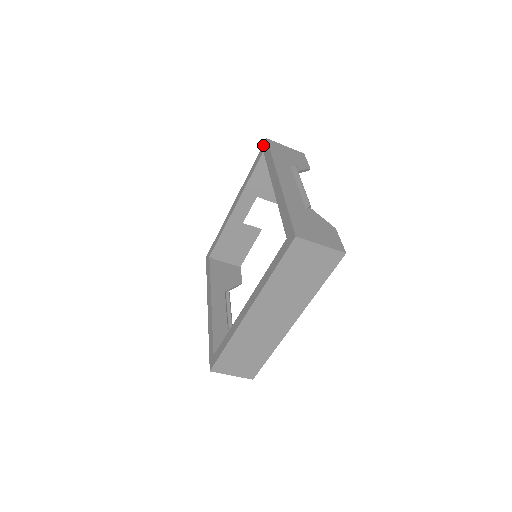
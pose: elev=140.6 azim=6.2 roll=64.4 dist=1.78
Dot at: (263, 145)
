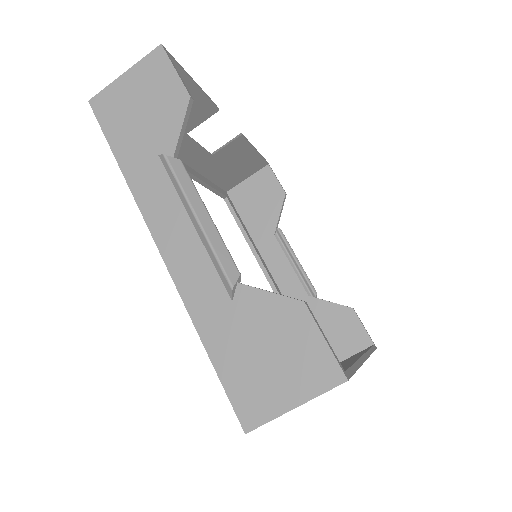
Dot at: occluded
